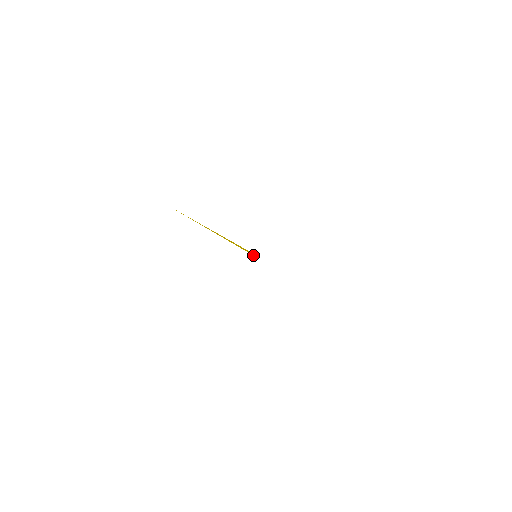
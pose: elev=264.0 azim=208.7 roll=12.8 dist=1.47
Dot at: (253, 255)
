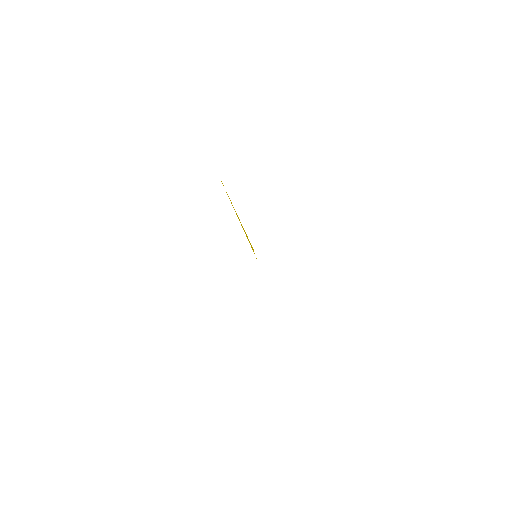
Dot at: occluded
